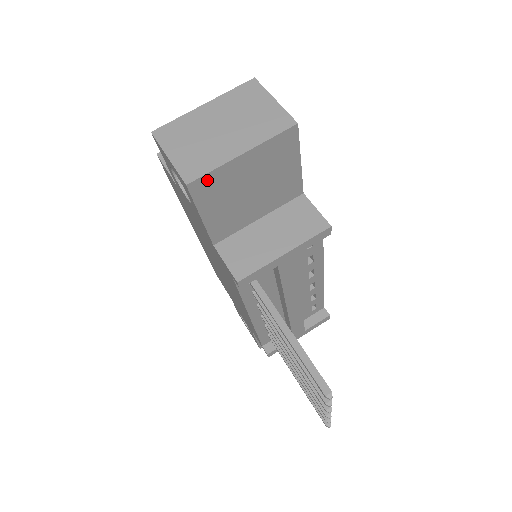
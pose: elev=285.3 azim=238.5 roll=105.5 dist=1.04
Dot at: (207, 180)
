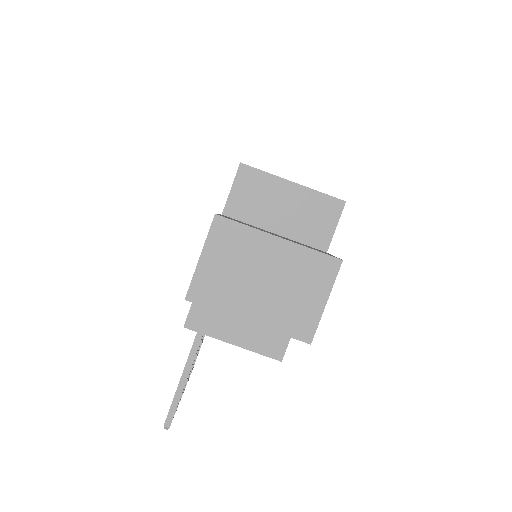
Dot at: (207, 305)
